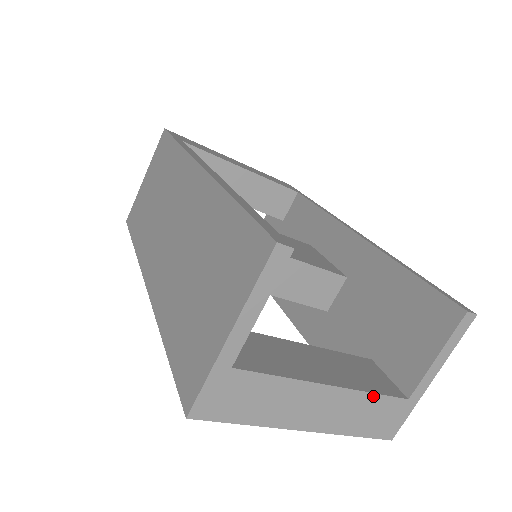
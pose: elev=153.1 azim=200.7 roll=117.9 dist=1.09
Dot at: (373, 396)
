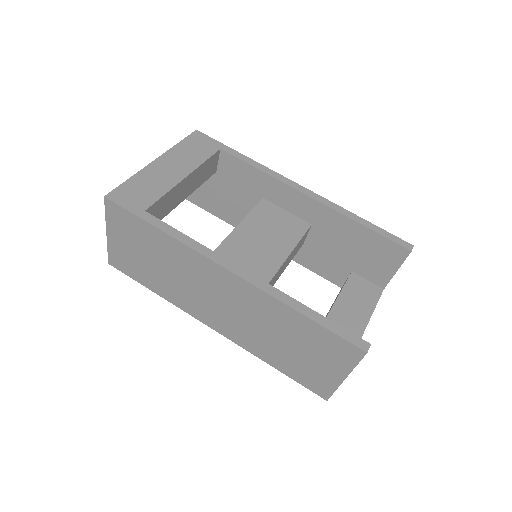
Dot at: occluded
